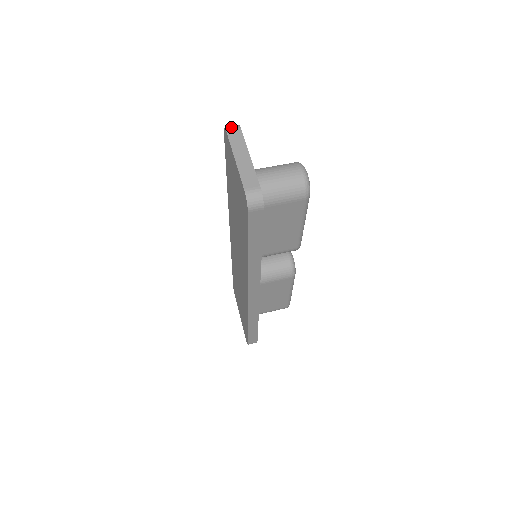
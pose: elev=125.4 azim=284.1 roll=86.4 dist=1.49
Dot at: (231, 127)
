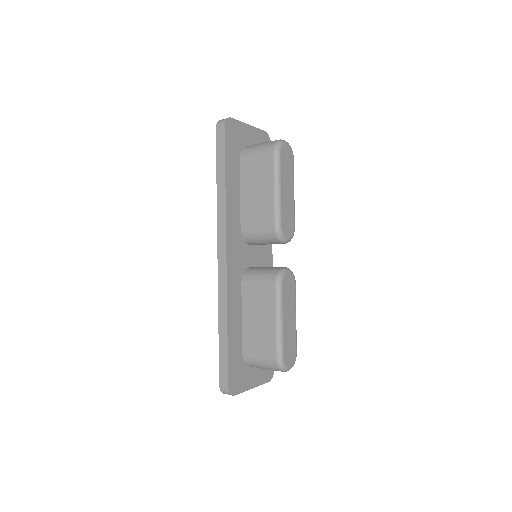
Dot at: occluded
